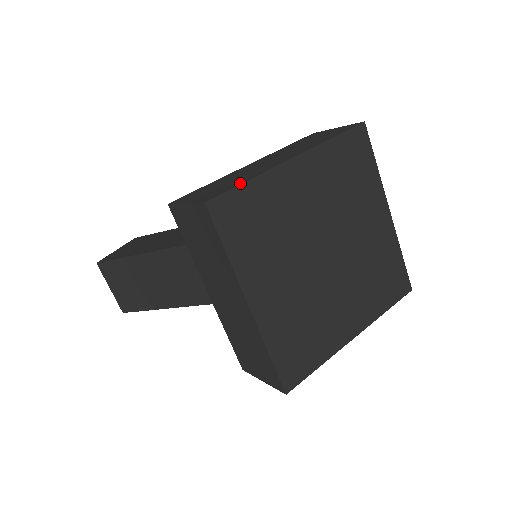
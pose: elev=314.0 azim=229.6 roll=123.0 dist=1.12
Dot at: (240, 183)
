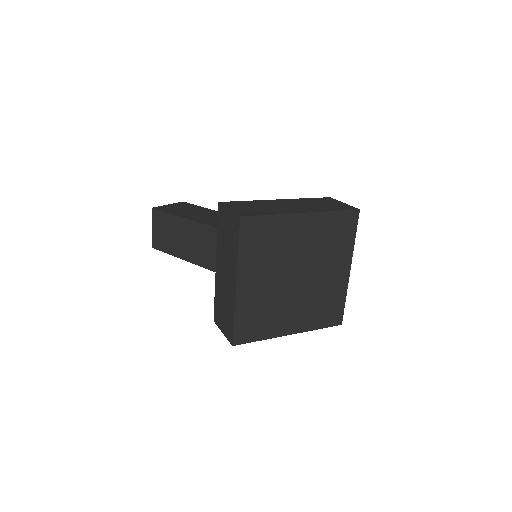
Dot at: (265, 214)
